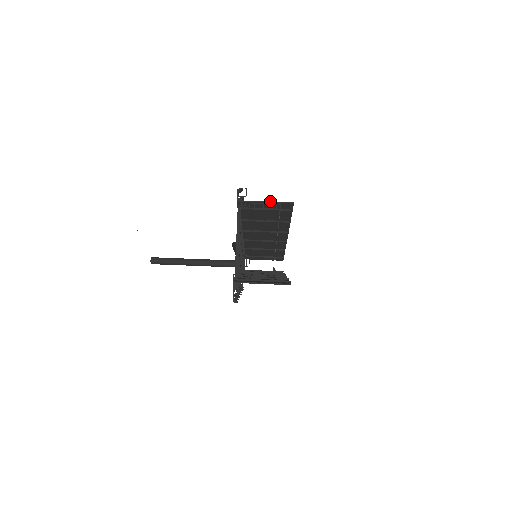
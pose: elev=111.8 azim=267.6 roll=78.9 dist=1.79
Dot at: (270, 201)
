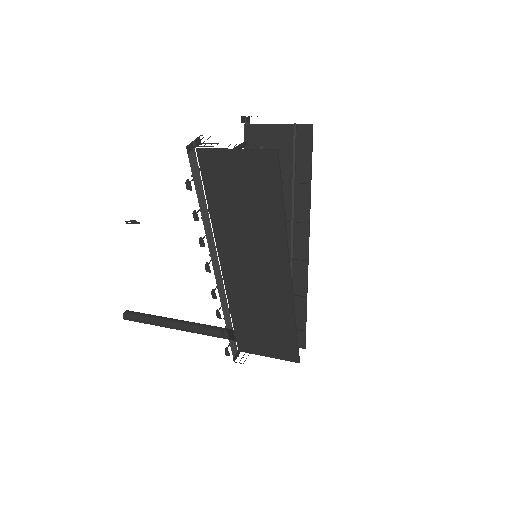
Dot at: (284, 124)
